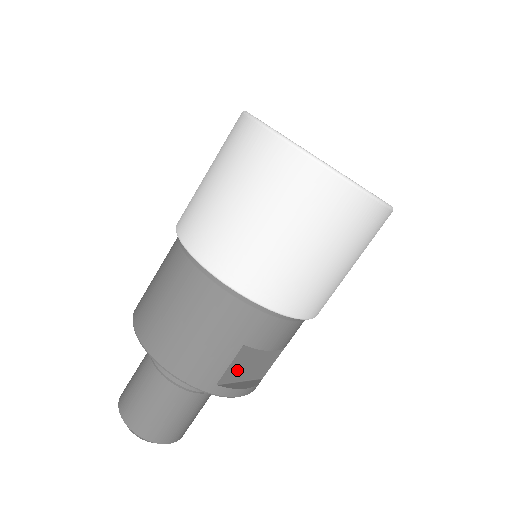
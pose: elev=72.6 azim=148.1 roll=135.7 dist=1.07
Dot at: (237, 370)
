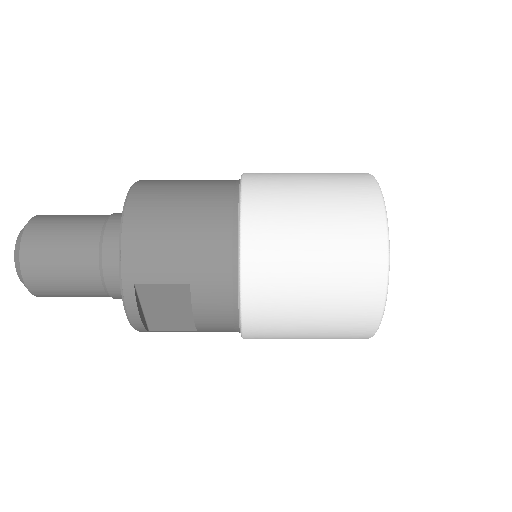
Dot at: (156, 296)
